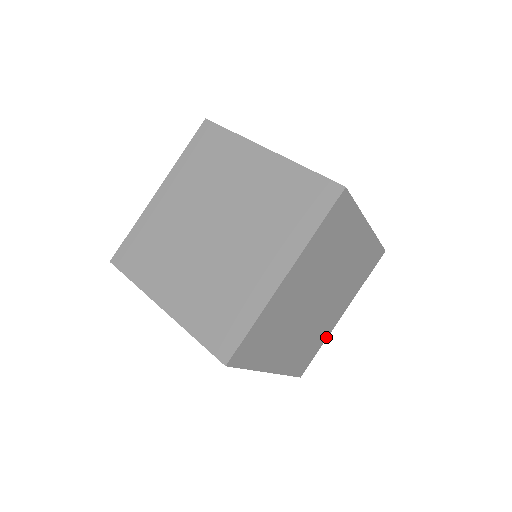
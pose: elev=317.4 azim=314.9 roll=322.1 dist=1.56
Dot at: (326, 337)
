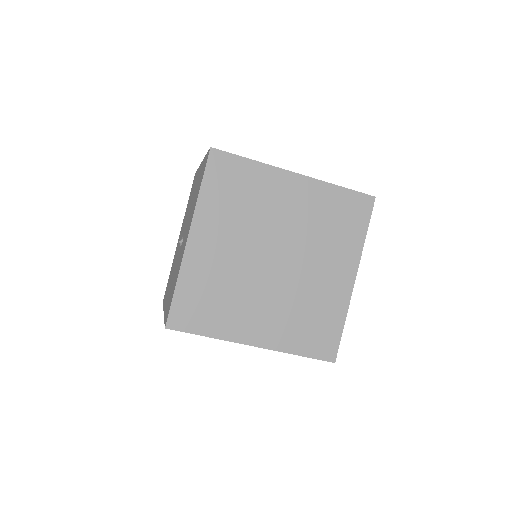
Dot at: (223, 336)
